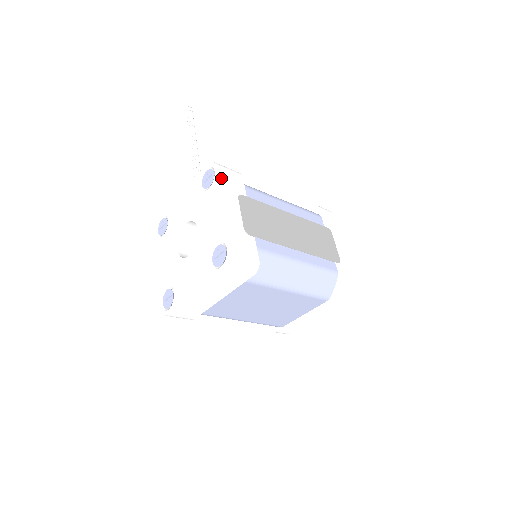
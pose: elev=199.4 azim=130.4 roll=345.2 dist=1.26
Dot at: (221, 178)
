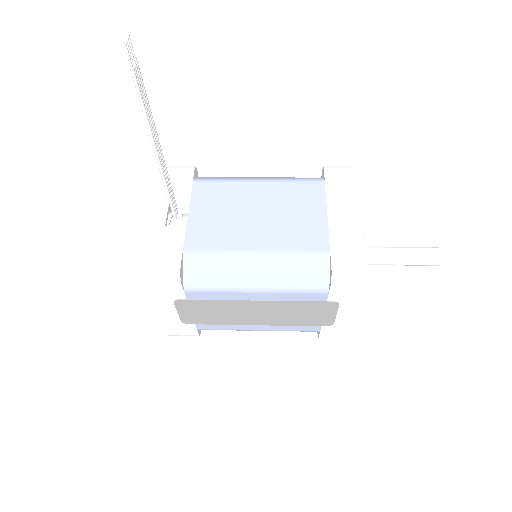
Dot at: (148, 292)
